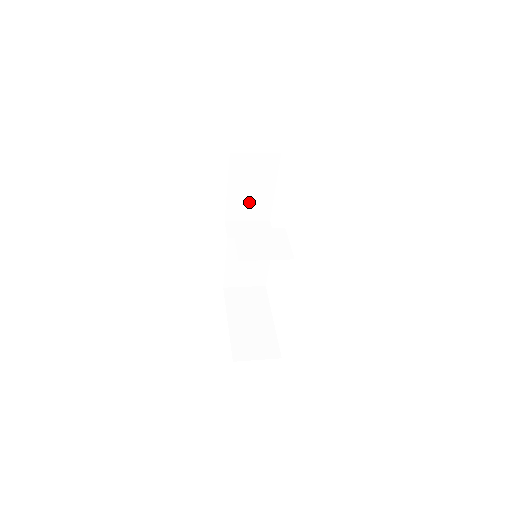
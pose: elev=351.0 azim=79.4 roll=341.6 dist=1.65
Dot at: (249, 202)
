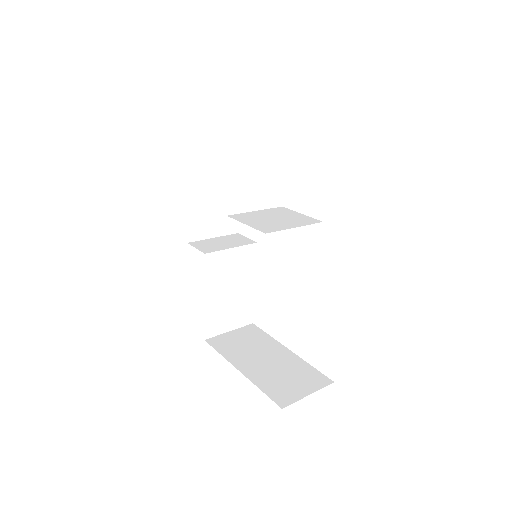
Dot at: (213, 208)
